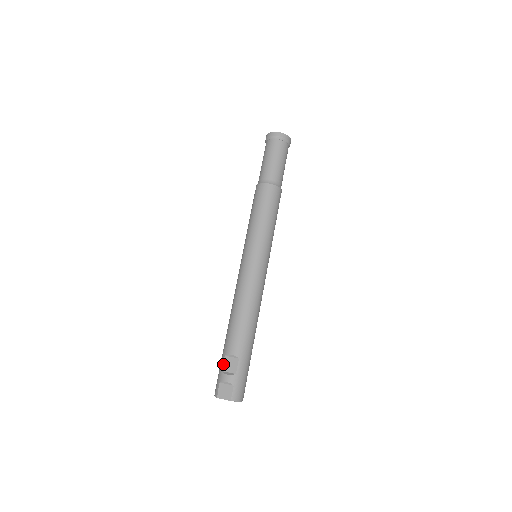
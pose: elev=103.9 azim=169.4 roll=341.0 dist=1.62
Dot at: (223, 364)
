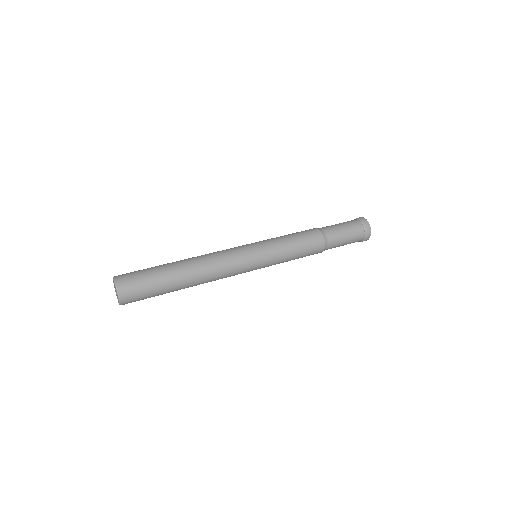
Dot at: occluded
